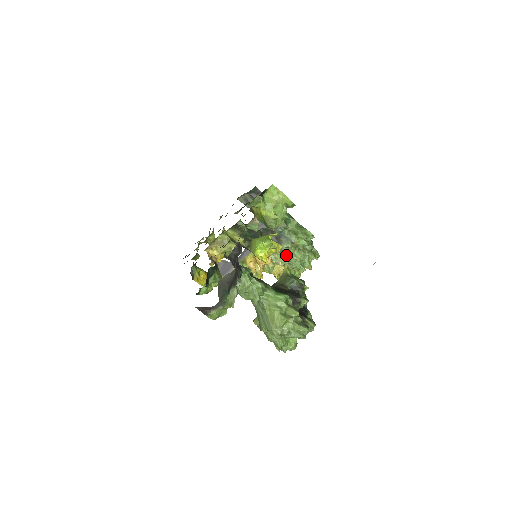
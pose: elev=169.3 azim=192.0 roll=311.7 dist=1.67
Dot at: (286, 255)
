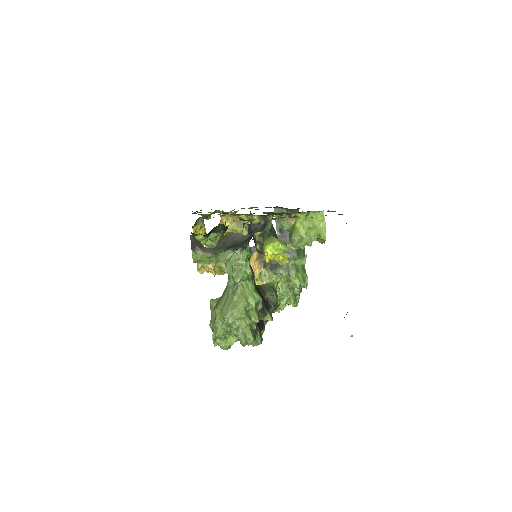
Dot at: occluded
